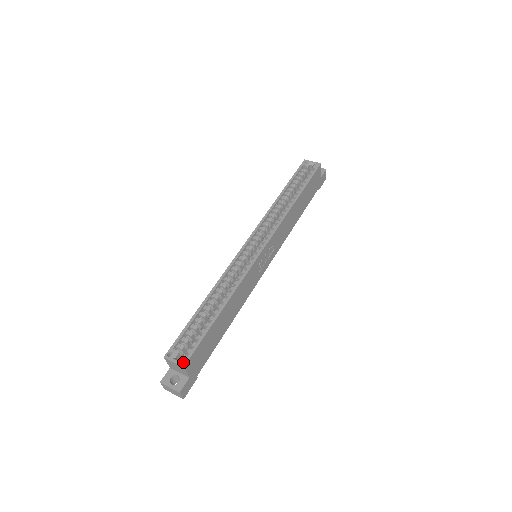
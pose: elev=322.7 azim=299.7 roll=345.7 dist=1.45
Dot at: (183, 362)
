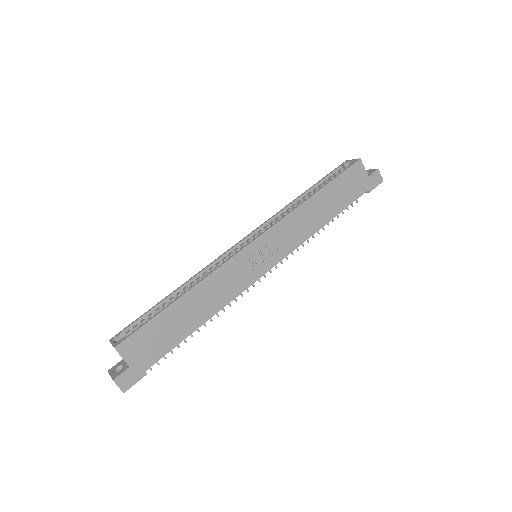
Dot at: (117, 343)
